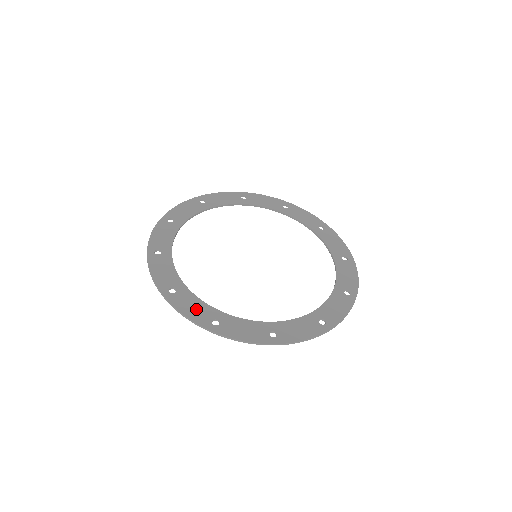
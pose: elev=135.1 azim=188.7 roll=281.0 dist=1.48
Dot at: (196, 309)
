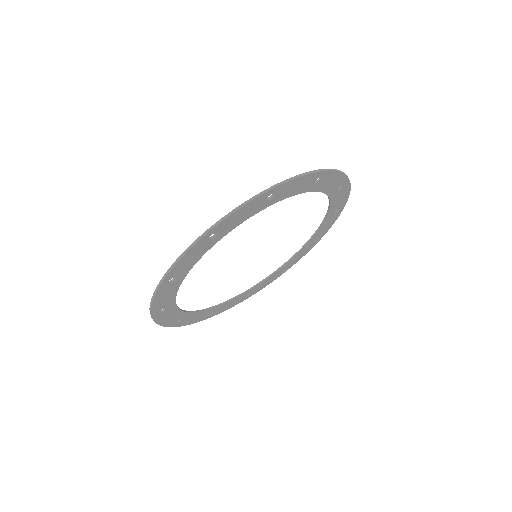
Dot at: (165, 293)
